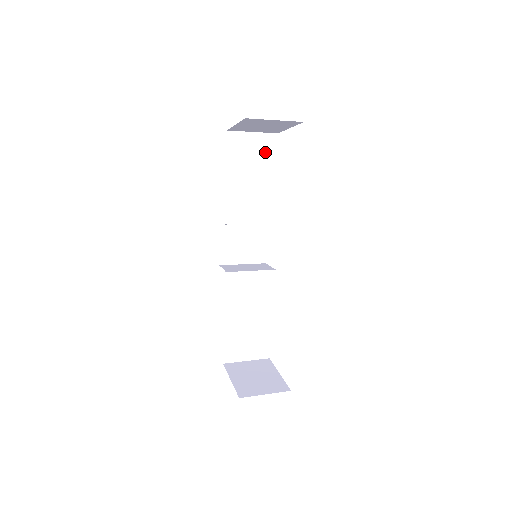
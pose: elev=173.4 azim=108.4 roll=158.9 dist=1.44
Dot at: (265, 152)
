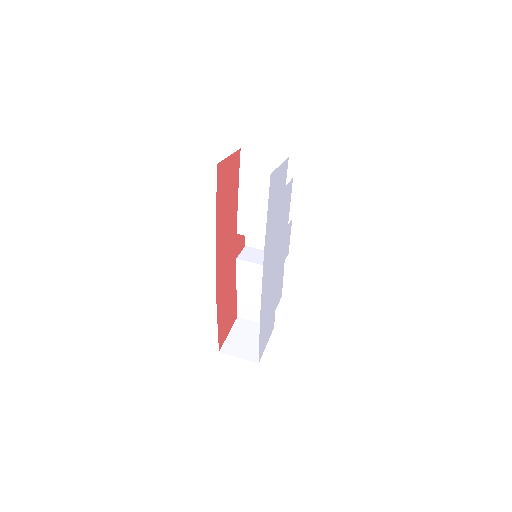
Dot at: occluded
